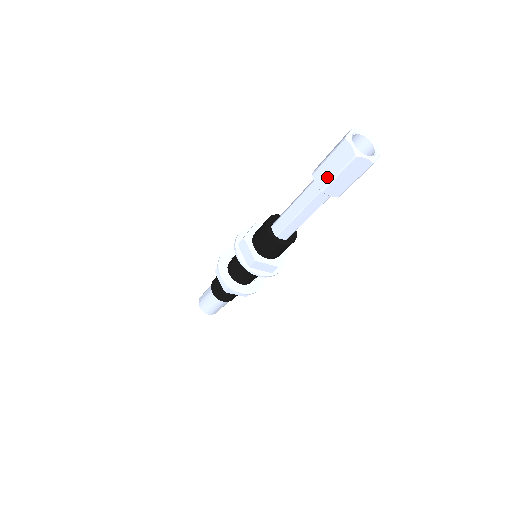
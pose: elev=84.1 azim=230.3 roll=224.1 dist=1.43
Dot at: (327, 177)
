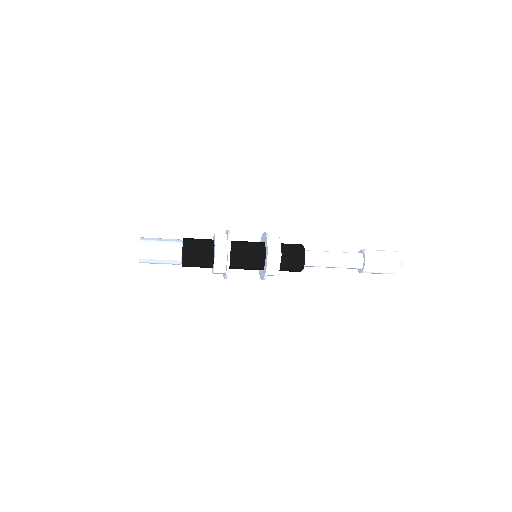
Dot at: (376, 257)
